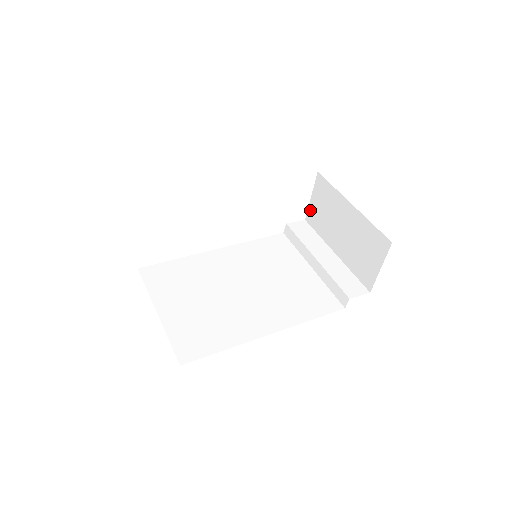
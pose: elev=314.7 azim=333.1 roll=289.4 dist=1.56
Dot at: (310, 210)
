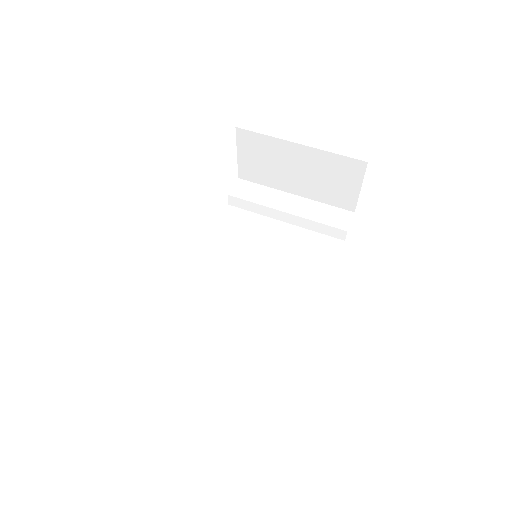
Dot at: (241, 167)
